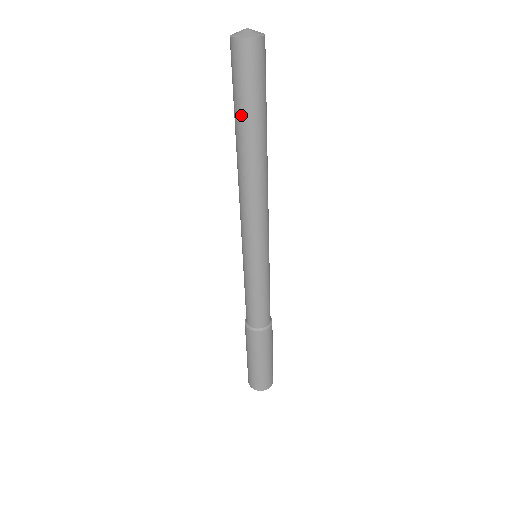
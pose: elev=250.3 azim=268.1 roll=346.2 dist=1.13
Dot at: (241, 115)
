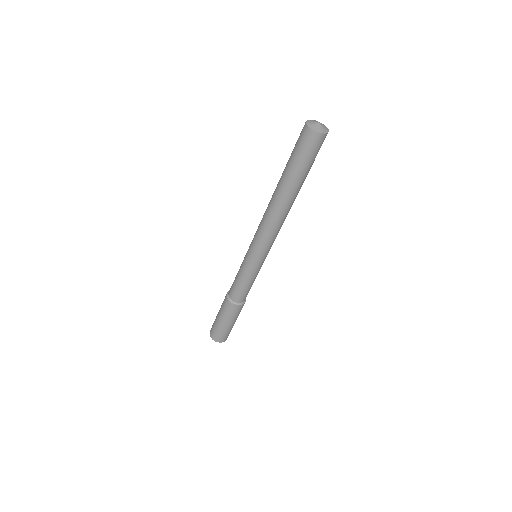
Dot at: (292, 173)
